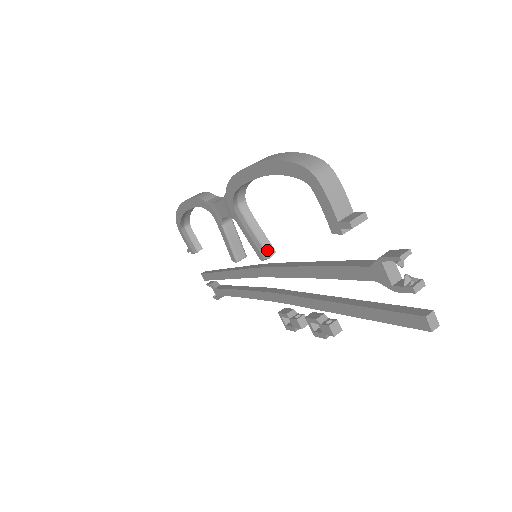
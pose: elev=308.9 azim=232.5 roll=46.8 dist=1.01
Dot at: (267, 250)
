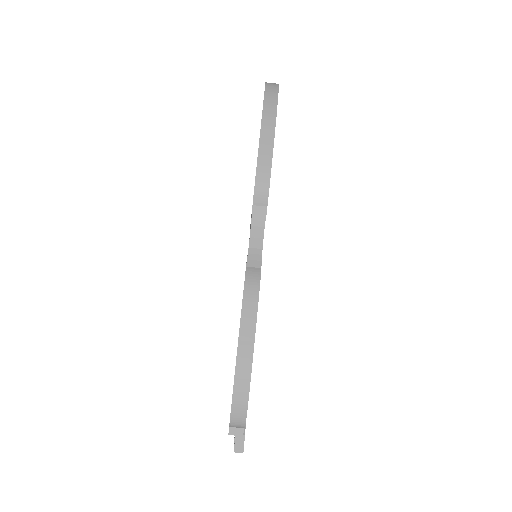
Dot at: occluded
